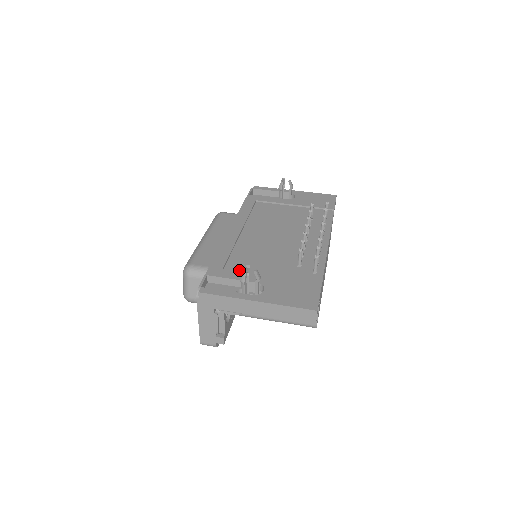
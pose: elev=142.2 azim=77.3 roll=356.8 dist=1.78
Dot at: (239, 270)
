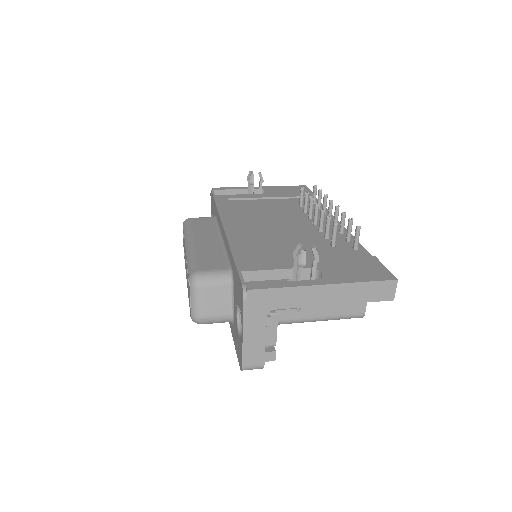
Dot at: (272, 261)
